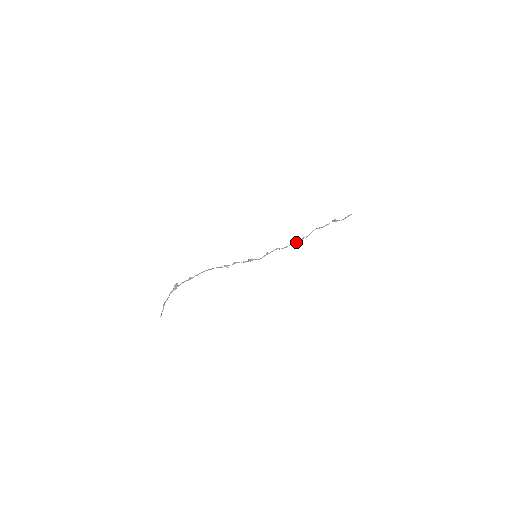
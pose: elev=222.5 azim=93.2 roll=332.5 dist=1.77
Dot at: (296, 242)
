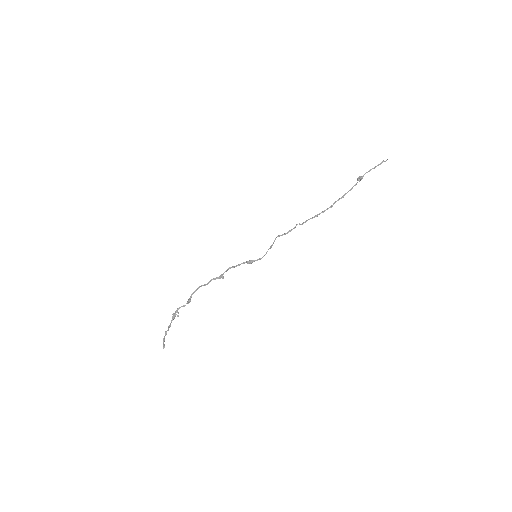
Dot at: (305, 222)
